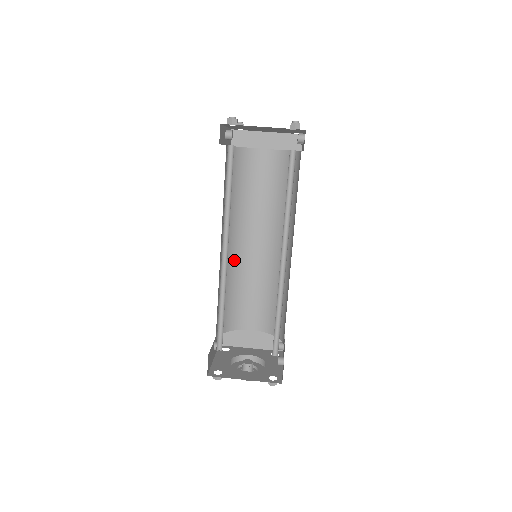
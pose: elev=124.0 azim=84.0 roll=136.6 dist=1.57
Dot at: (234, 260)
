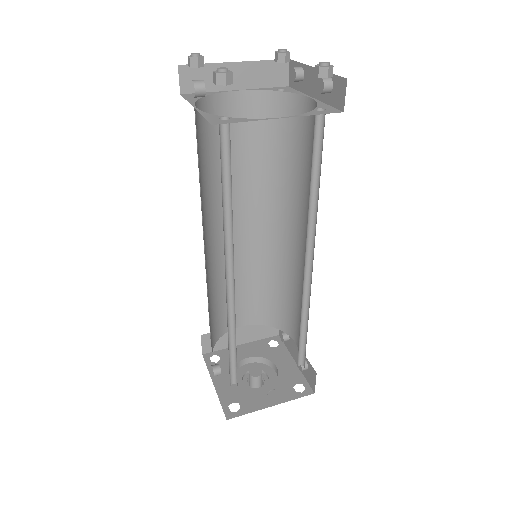
Dot at: (213, 259)
